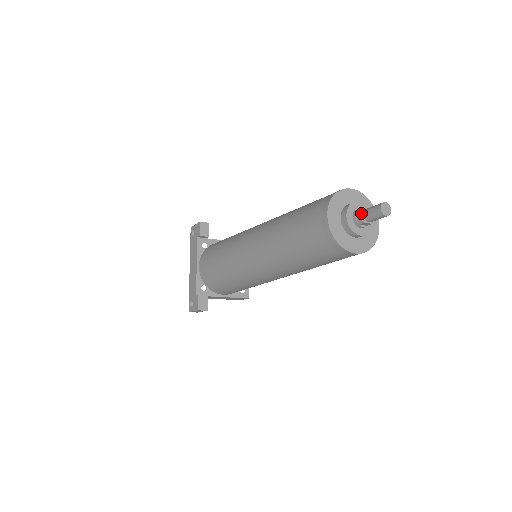
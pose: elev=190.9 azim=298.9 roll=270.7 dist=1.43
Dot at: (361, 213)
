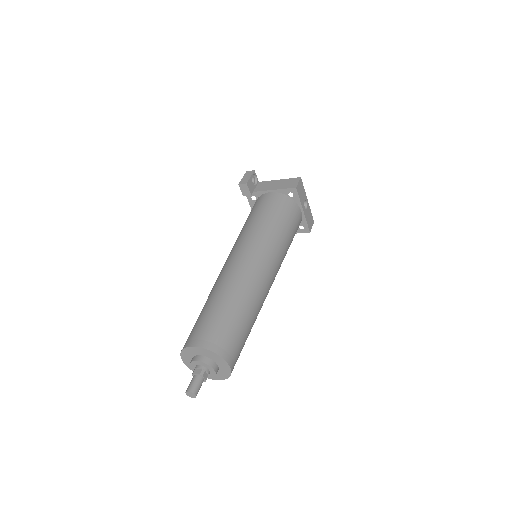
Dot at: (193, 376)
